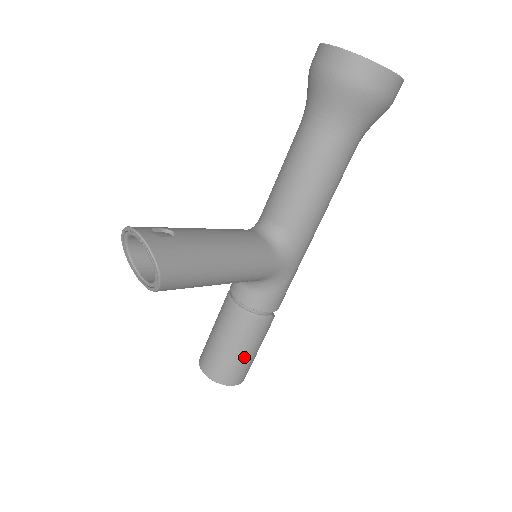
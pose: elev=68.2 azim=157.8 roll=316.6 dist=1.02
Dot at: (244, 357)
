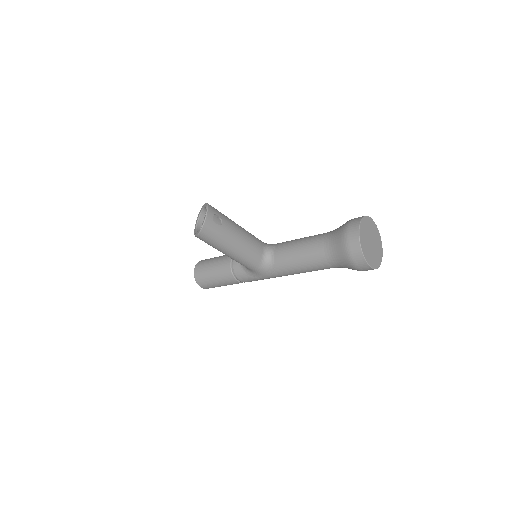
Dot at: (214, 282)
